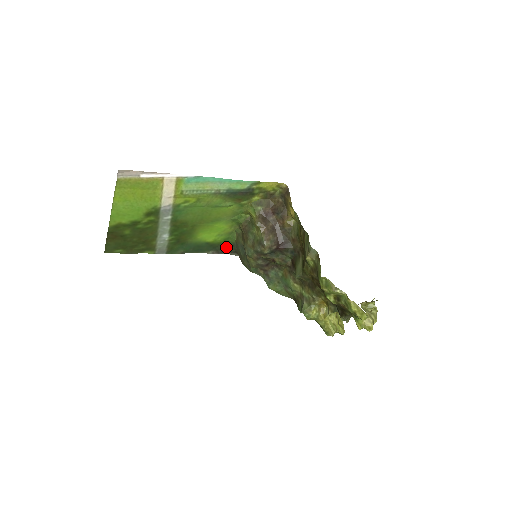
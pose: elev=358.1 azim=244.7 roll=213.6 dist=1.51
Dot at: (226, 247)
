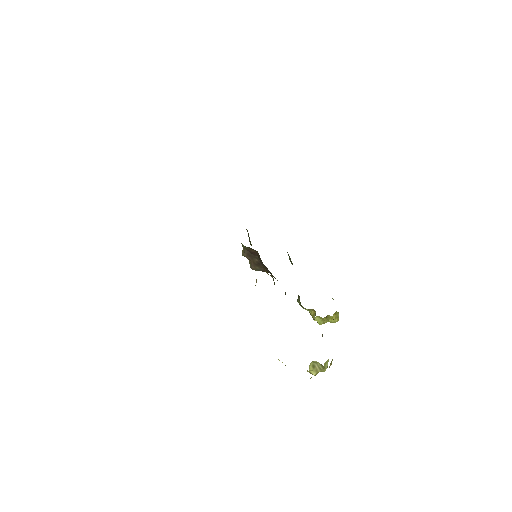
Dot at: occluded
